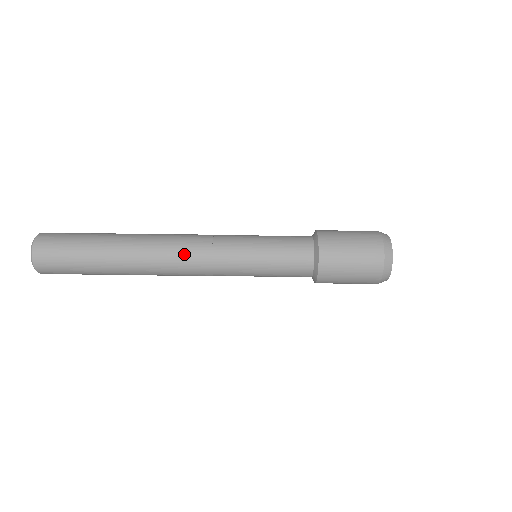
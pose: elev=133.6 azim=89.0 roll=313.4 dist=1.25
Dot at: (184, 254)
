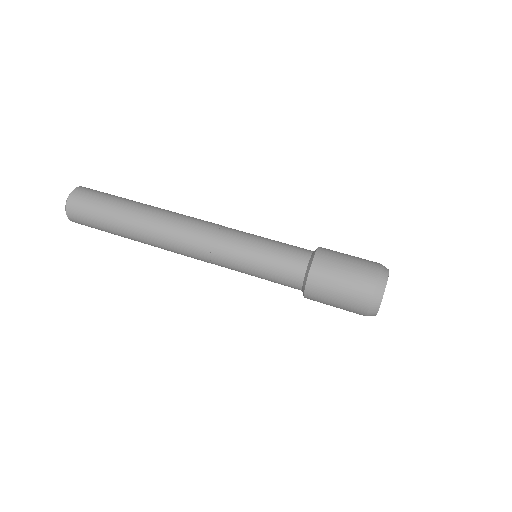
Dot at: (190, 231)
